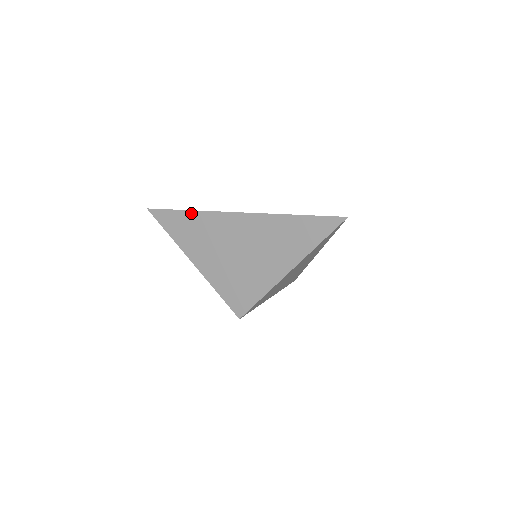
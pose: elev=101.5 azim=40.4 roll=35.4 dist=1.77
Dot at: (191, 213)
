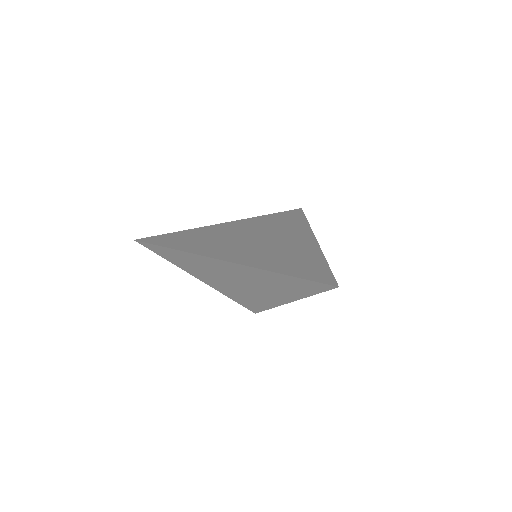
Dot at: (180, 252)
